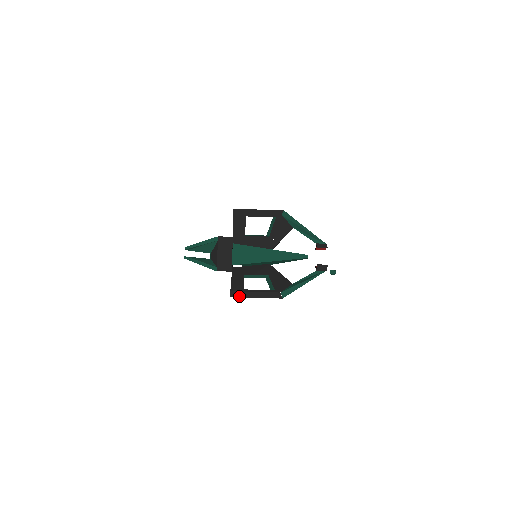
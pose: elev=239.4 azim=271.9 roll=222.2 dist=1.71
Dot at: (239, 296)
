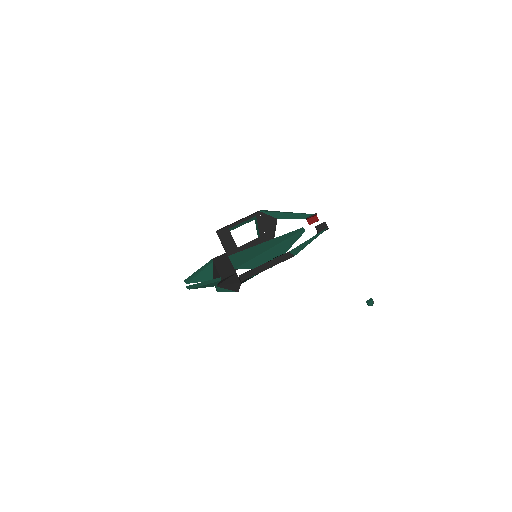
Dot at: (250, 276)
